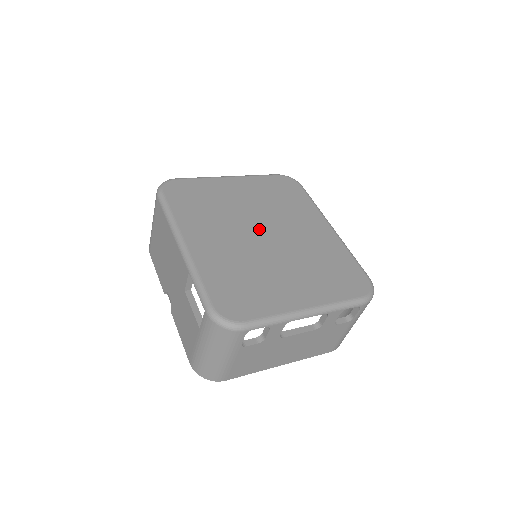
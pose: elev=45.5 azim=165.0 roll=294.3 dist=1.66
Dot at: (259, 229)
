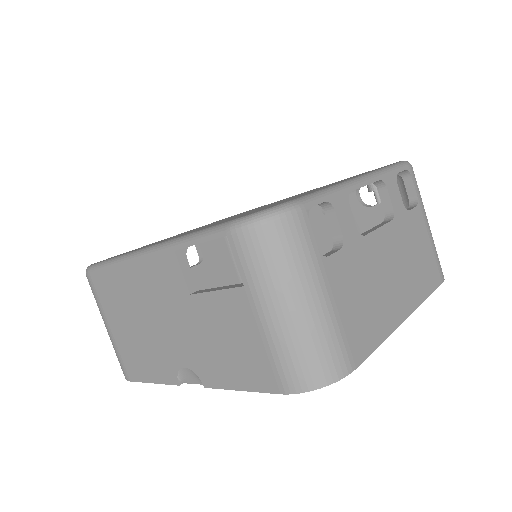
Dot at: occluded
